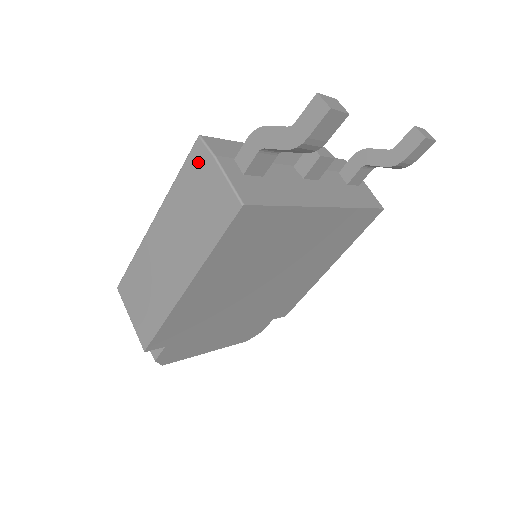
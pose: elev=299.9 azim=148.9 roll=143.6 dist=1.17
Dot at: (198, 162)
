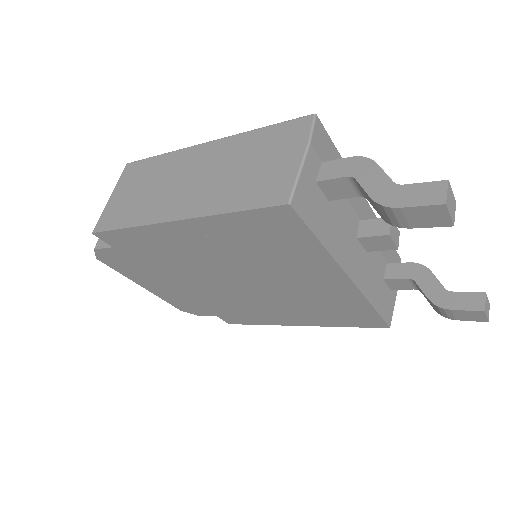
Dot at: (292, 133)
